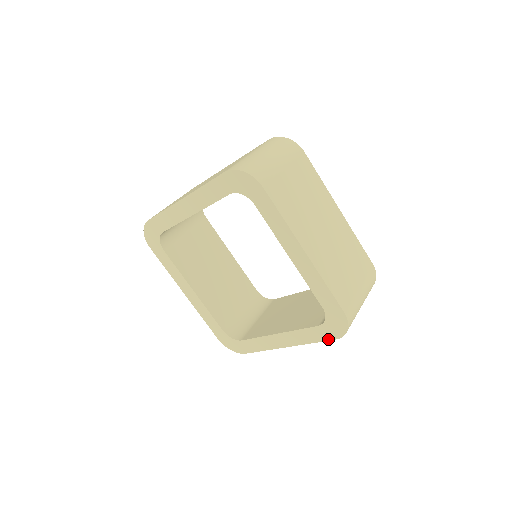
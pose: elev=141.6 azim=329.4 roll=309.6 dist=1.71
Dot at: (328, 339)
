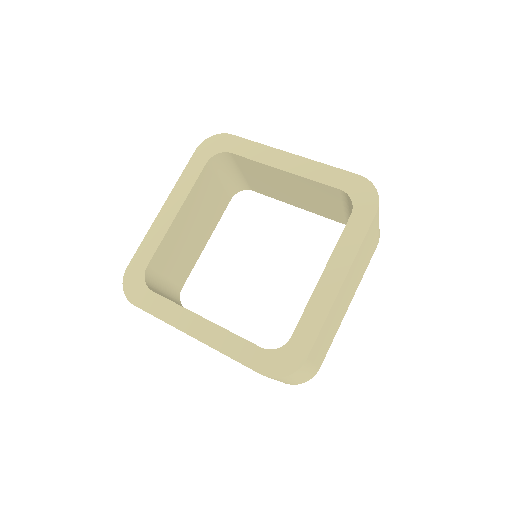
Dot at: (370, 220)
